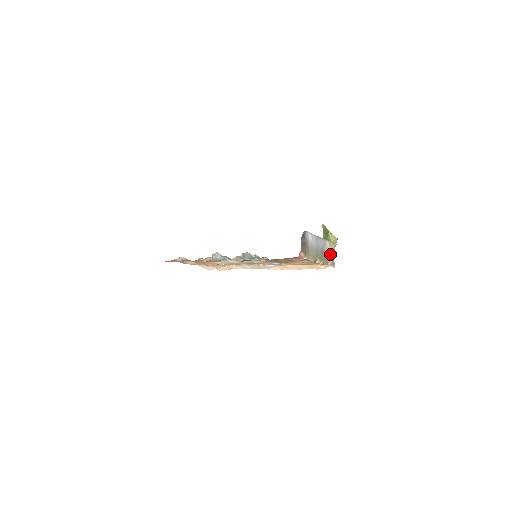
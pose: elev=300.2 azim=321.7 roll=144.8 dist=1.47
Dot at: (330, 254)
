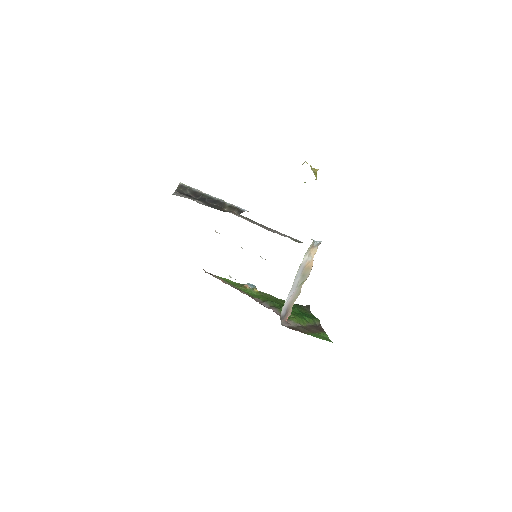
Dot at: (311, 249)
